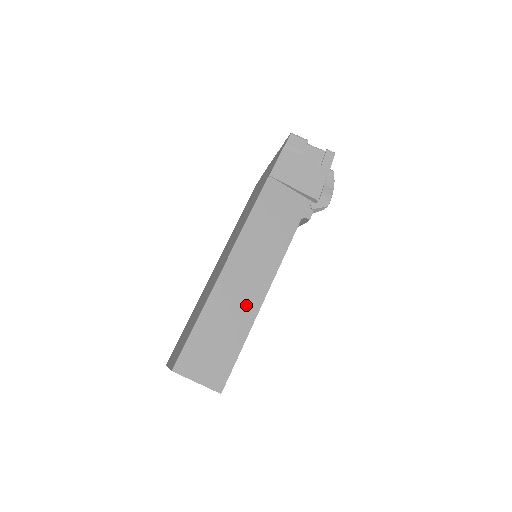
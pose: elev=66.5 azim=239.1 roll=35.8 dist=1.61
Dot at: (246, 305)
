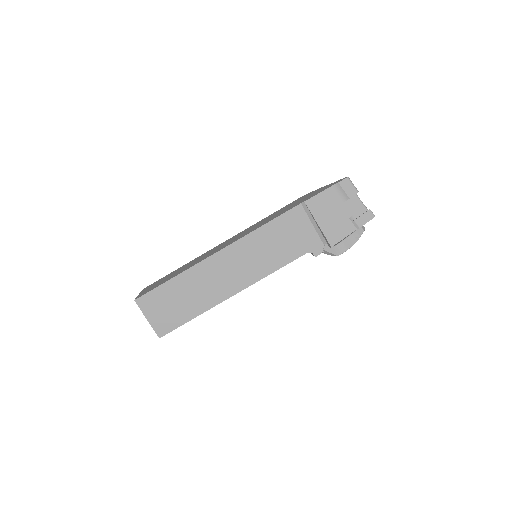
Dot at: (218, 289)
